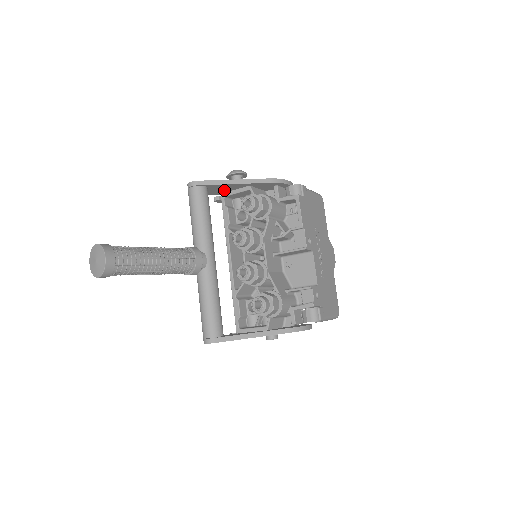
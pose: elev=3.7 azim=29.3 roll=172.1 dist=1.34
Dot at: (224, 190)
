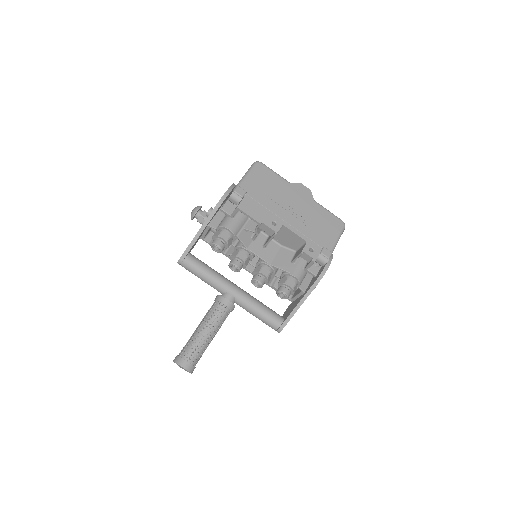
Dot at: occluded
